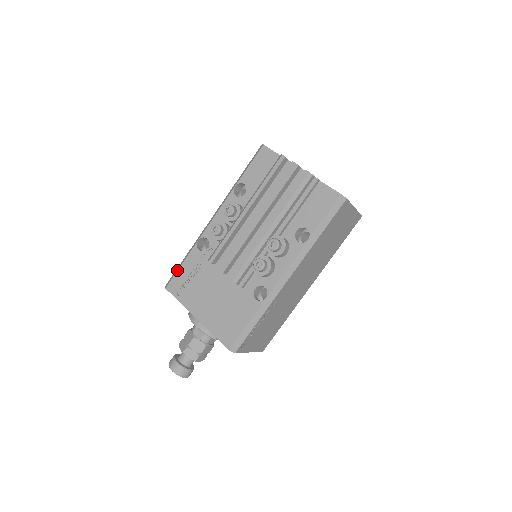
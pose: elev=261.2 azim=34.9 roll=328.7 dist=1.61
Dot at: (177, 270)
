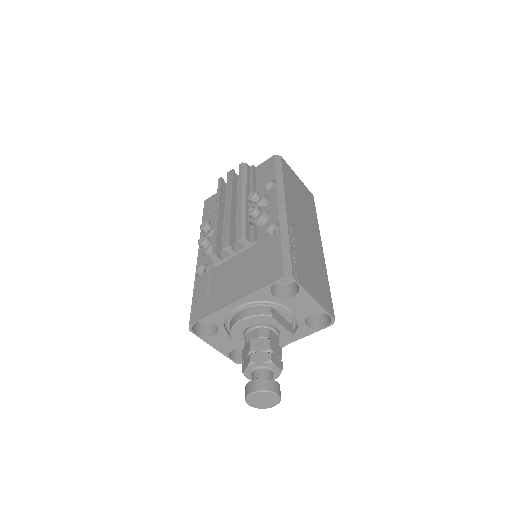
Dot at: (191, 305)
